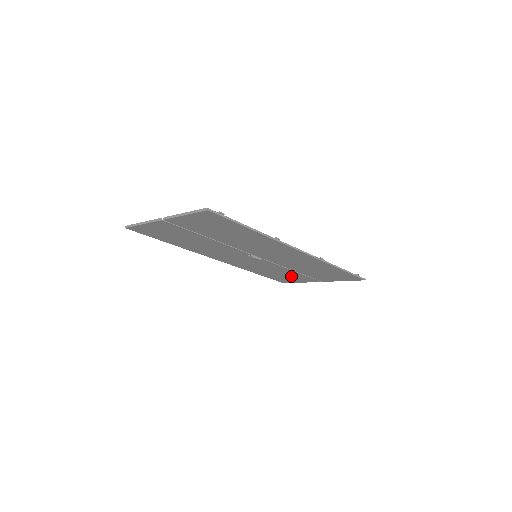
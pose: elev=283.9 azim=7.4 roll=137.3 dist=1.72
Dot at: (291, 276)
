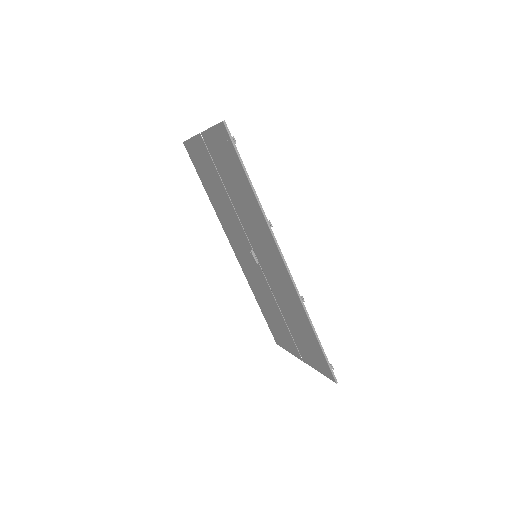
Dot at: (281, 328)
